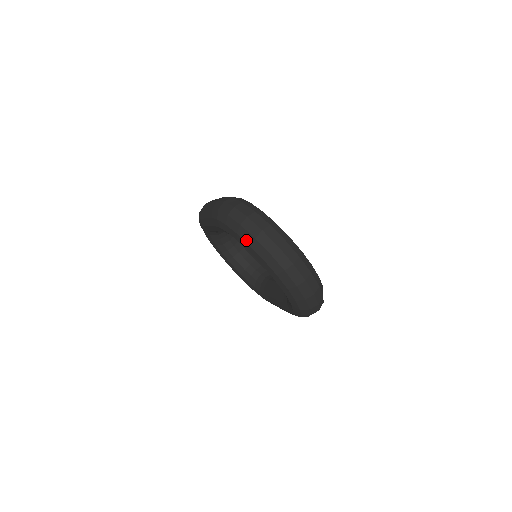
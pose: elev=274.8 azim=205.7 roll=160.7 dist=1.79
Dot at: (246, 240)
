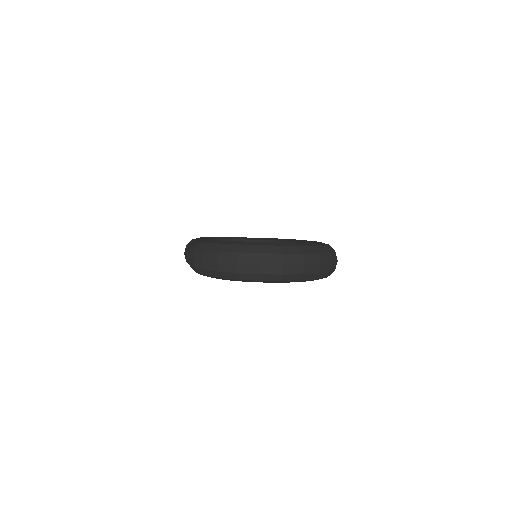
Dot at: (234, 278)
